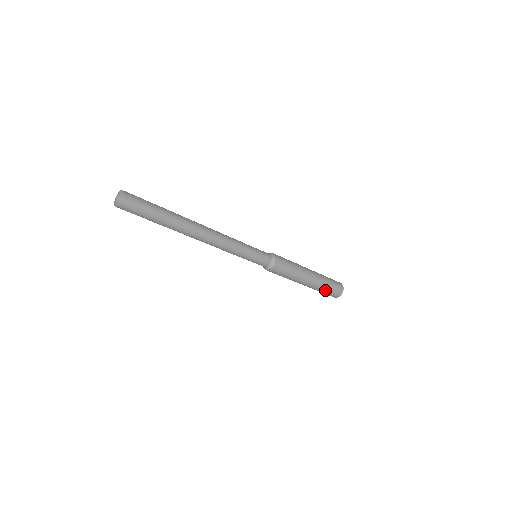
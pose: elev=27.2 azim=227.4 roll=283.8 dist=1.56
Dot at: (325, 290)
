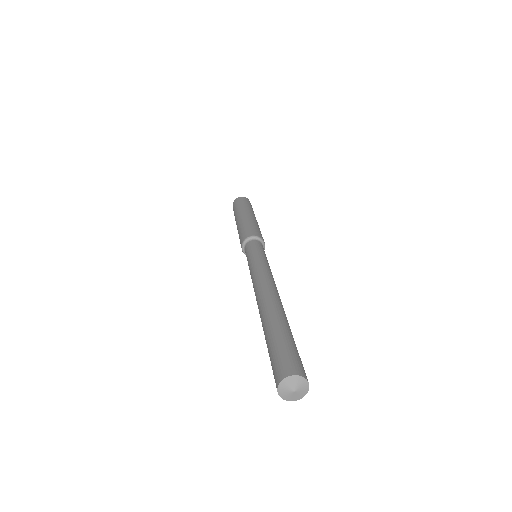
Dot at: occluded
